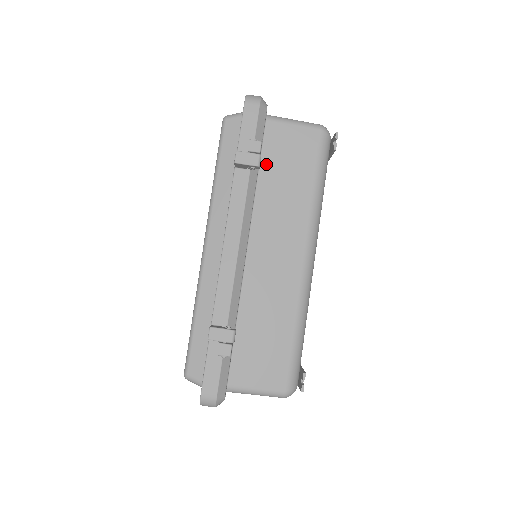
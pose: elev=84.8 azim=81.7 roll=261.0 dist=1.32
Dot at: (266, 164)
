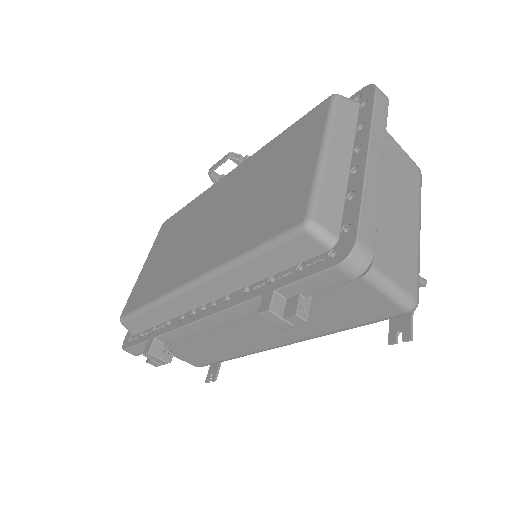
Dot at: occluded
